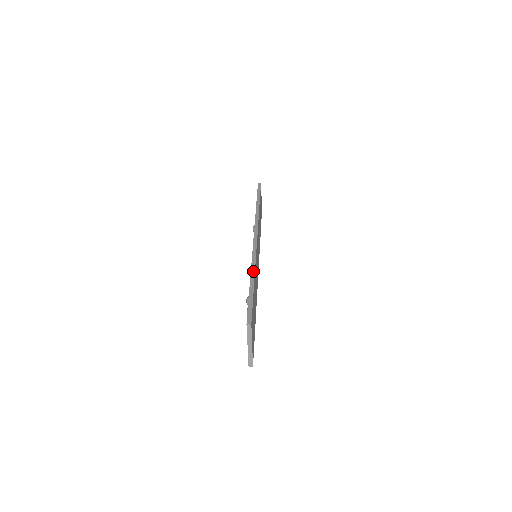
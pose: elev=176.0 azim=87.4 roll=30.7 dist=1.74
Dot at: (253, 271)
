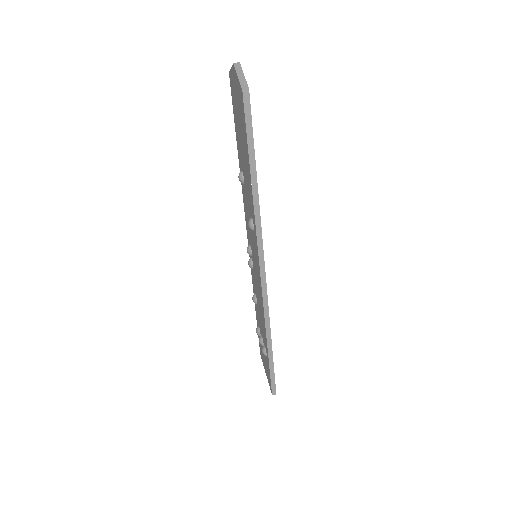
Dot at: (269, 337)
